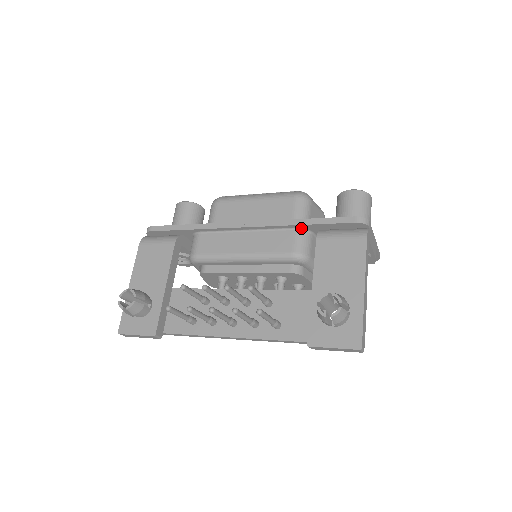
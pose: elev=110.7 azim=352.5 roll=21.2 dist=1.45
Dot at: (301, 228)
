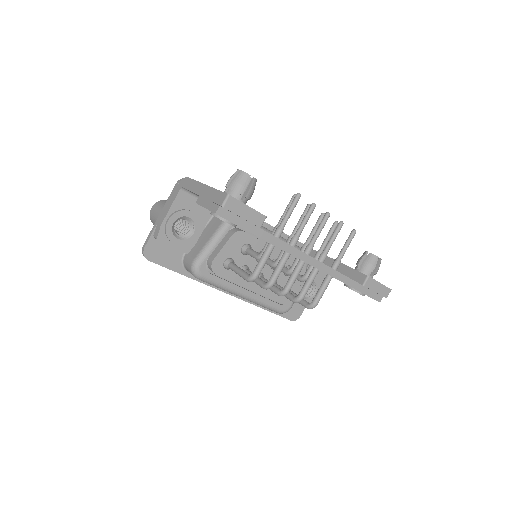
Dot at: occluded
